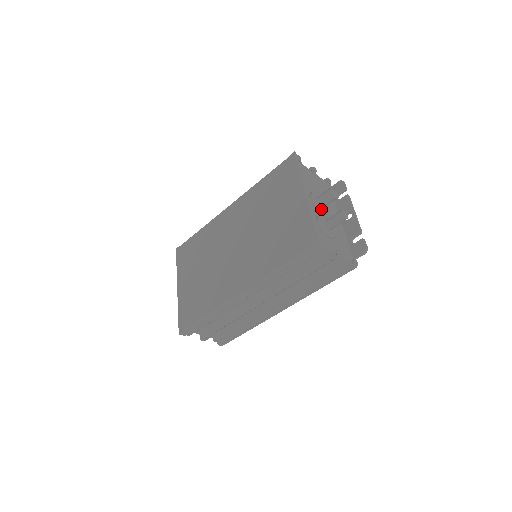
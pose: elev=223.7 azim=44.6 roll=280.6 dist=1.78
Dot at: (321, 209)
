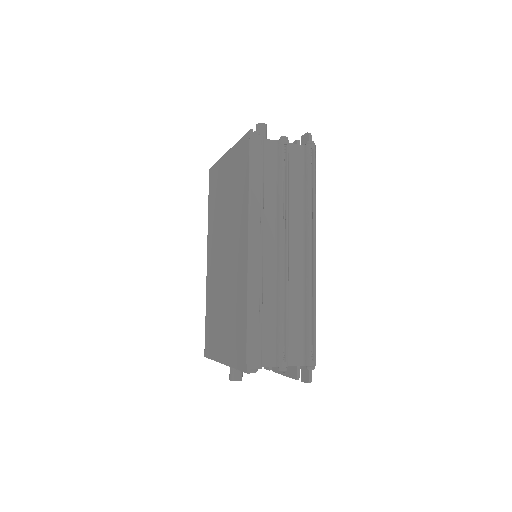
Dot at: occluded
